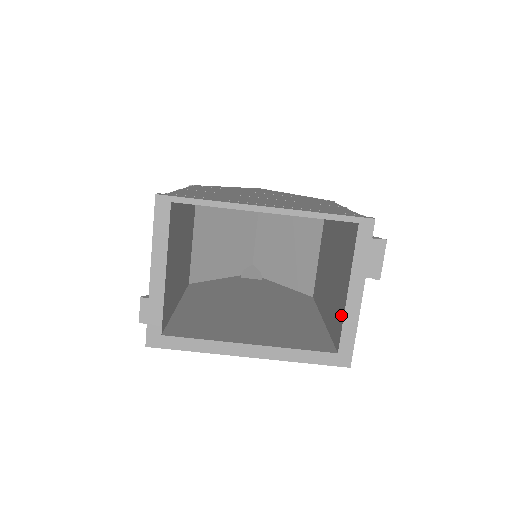
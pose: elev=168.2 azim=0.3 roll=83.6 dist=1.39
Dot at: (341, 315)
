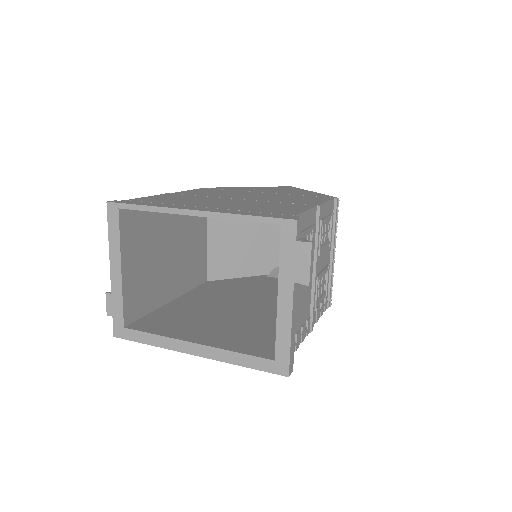
Dot at: occluded
